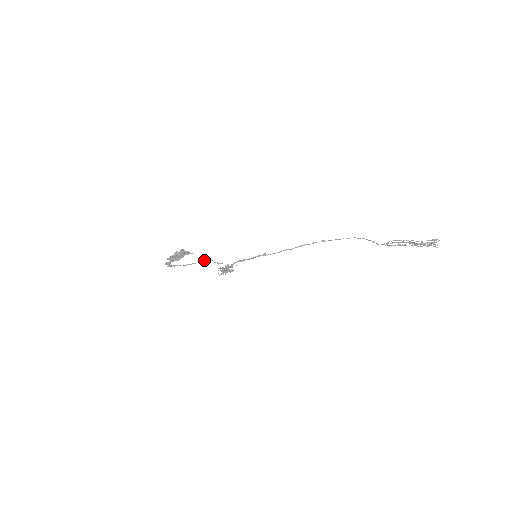
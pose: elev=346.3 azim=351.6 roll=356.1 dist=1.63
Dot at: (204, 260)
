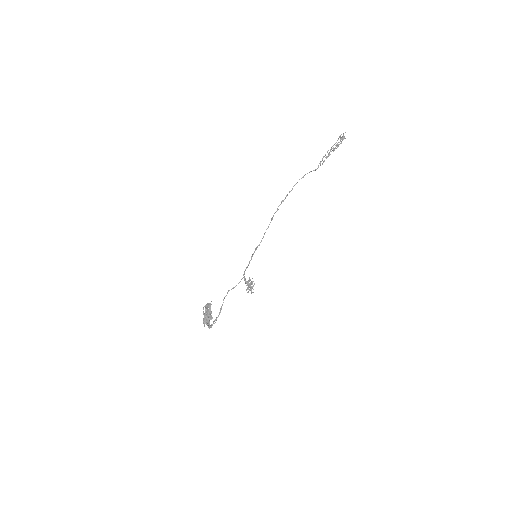
Dot at: (225, 296)
